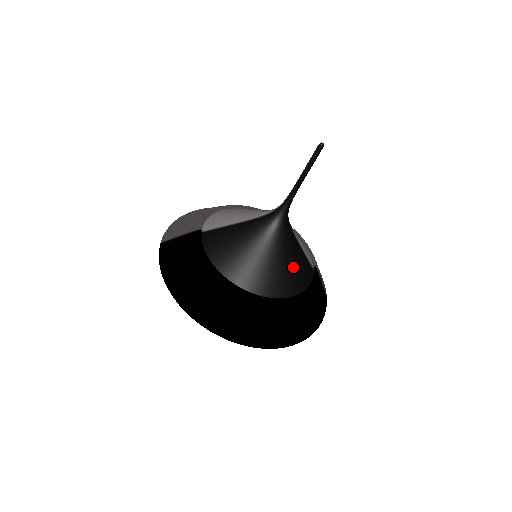
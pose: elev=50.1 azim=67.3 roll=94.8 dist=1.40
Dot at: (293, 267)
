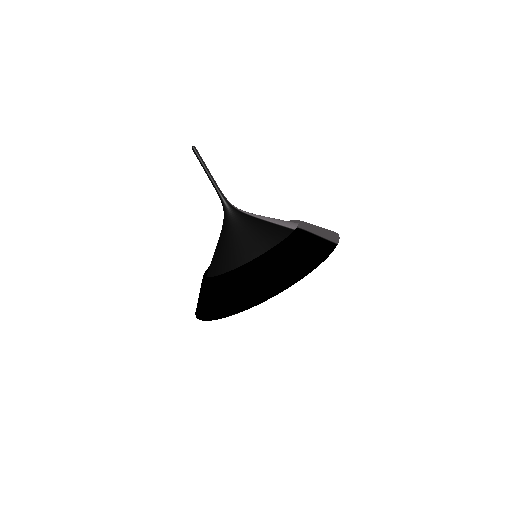
Dot at: (256, 237)
